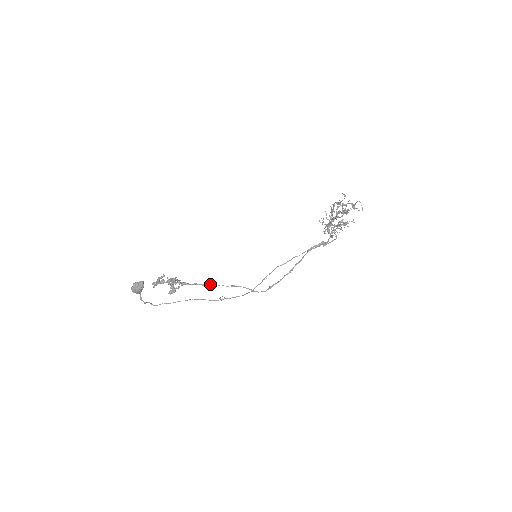
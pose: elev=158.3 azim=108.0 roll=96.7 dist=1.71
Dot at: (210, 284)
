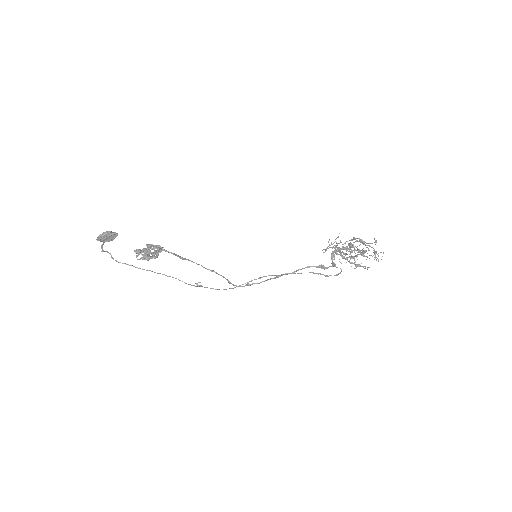
Dot at: (189, 260)
